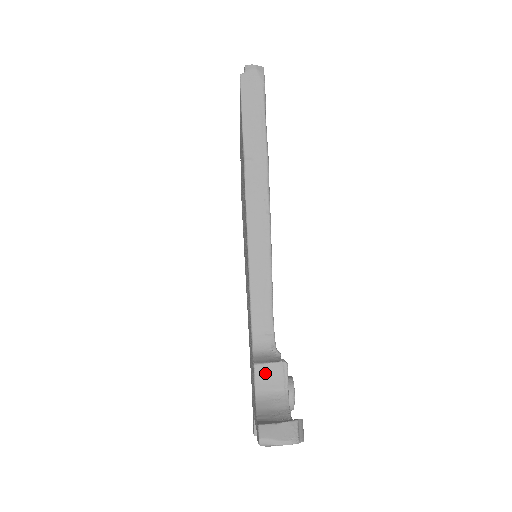
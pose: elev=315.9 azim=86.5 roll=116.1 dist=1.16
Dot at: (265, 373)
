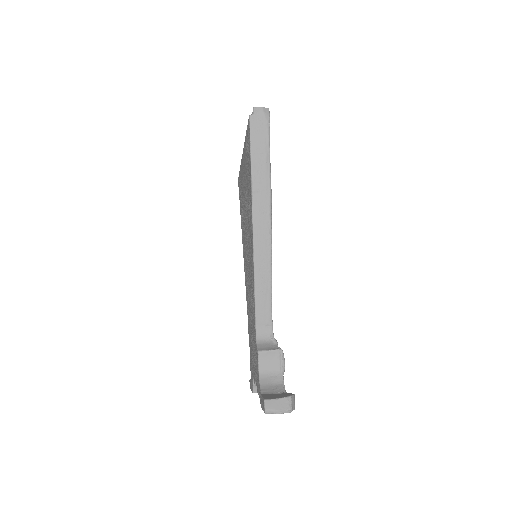
Dot at: (266, 358)
